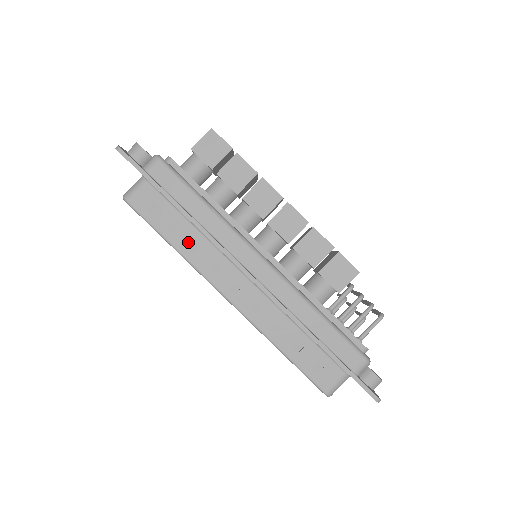
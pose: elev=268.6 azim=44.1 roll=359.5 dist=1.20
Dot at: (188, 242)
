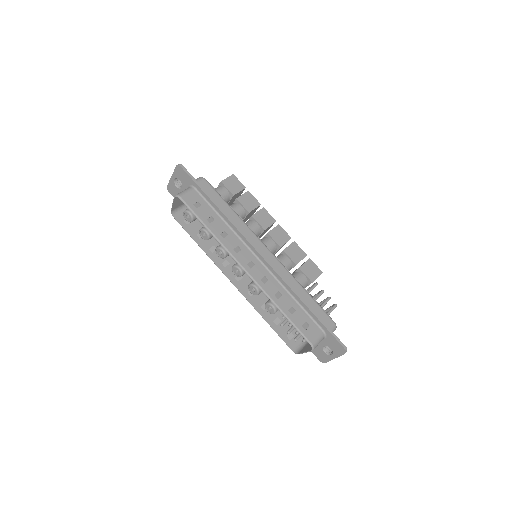
Dot at: (220, 230)
